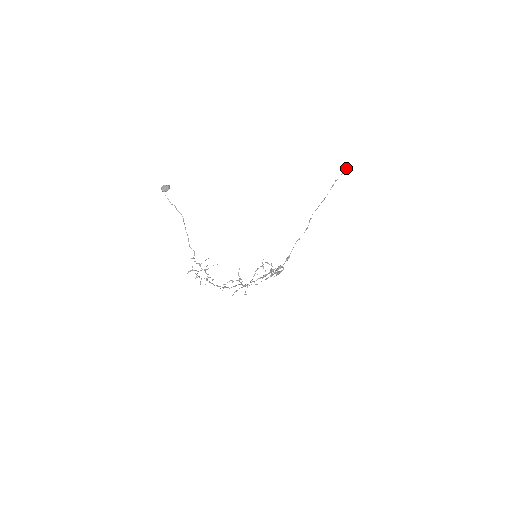
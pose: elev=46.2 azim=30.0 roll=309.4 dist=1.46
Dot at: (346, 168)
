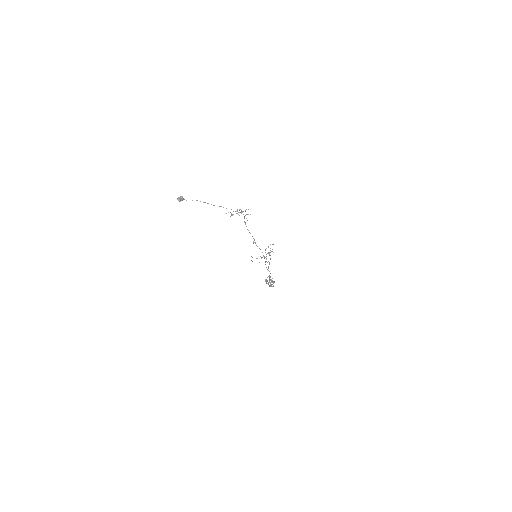
Dot at: occluded
